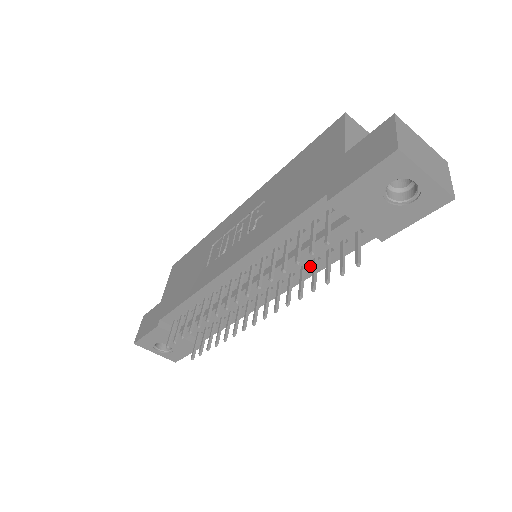
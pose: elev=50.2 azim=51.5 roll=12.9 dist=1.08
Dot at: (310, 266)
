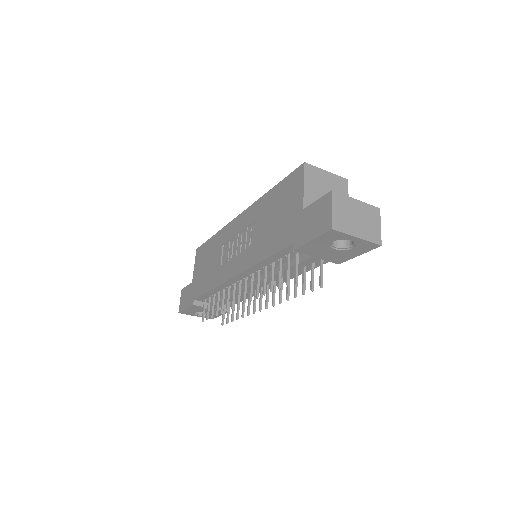
Dot at: occluded
